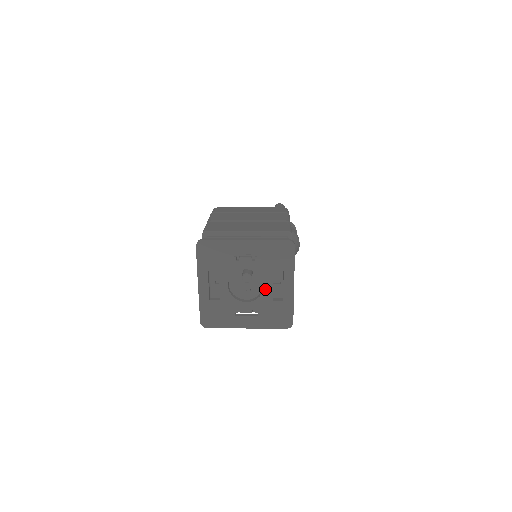
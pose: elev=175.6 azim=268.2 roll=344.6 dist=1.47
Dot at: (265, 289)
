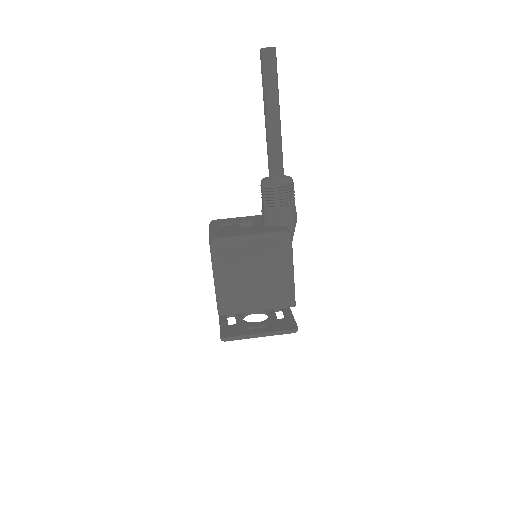
Dot at: occluded
